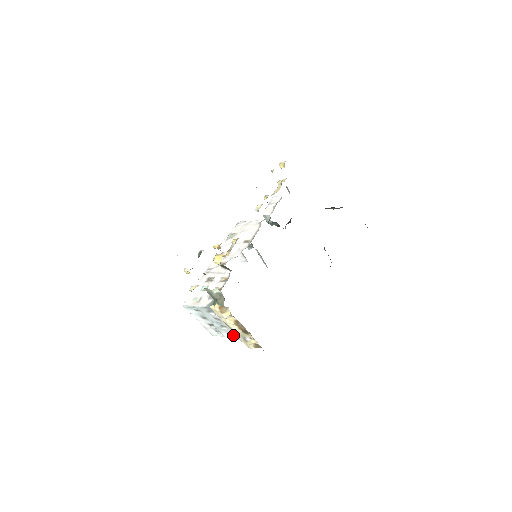
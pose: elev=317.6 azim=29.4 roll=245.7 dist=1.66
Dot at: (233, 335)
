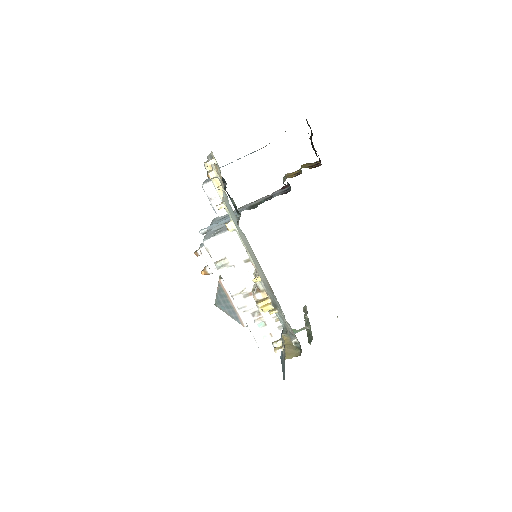
Dot at: occluded
